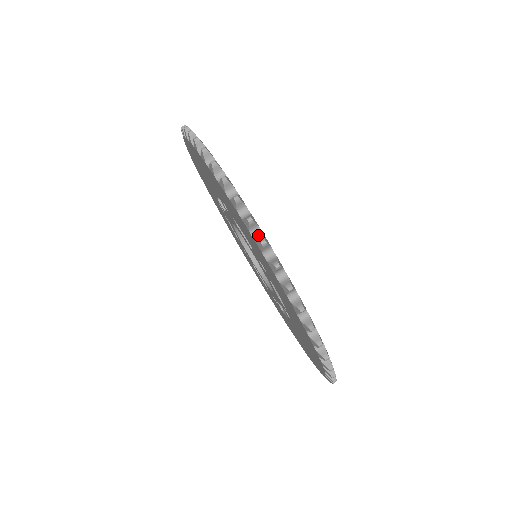
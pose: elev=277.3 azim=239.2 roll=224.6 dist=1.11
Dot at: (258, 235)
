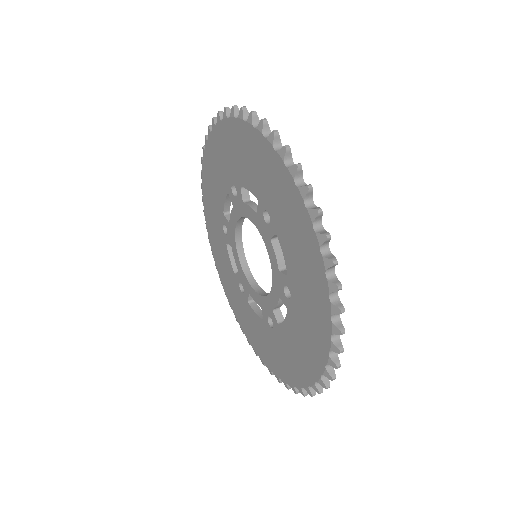
Dot at: occluded
